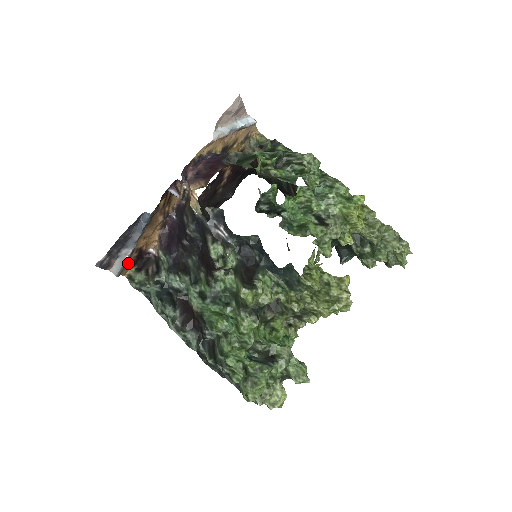
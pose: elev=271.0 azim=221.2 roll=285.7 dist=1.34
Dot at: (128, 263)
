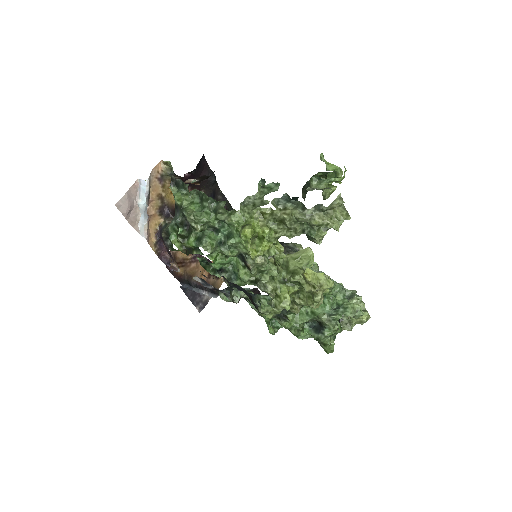
Dot at: (214, 283)
